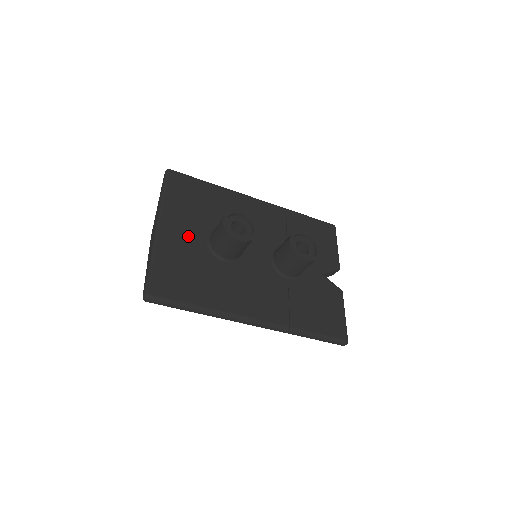
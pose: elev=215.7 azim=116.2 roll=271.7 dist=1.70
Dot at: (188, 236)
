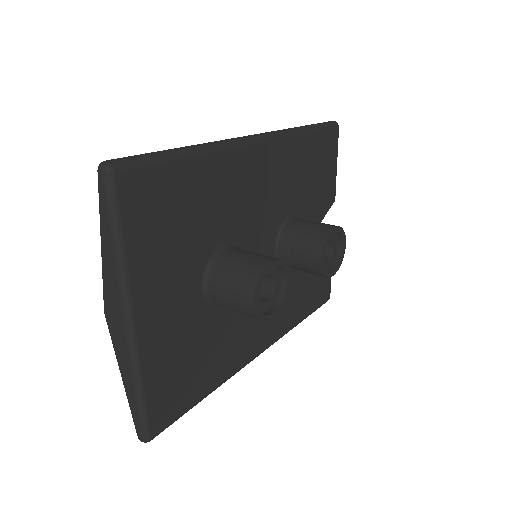
Dot at: (177, 304)
